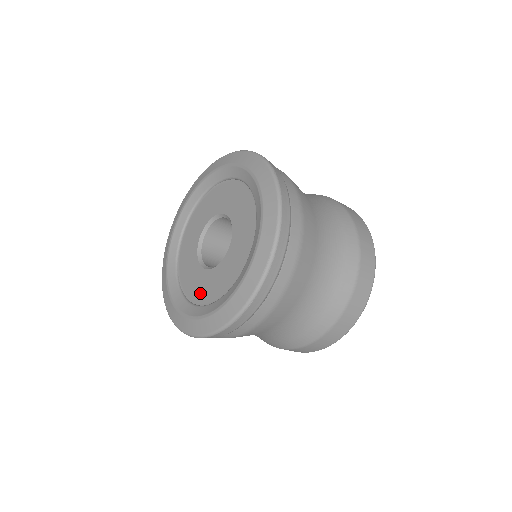
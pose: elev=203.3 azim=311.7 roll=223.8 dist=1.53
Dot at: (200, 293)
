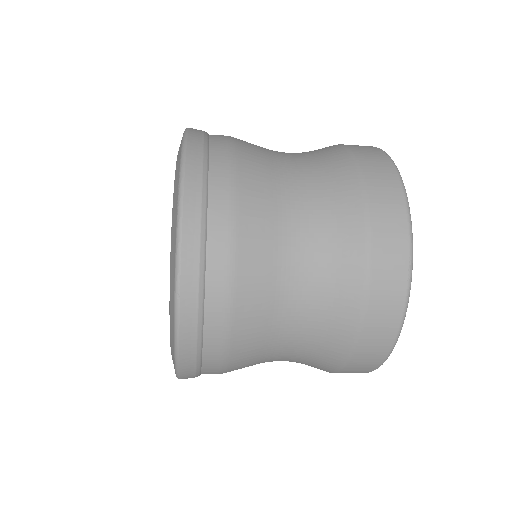
Dot at: occluded
